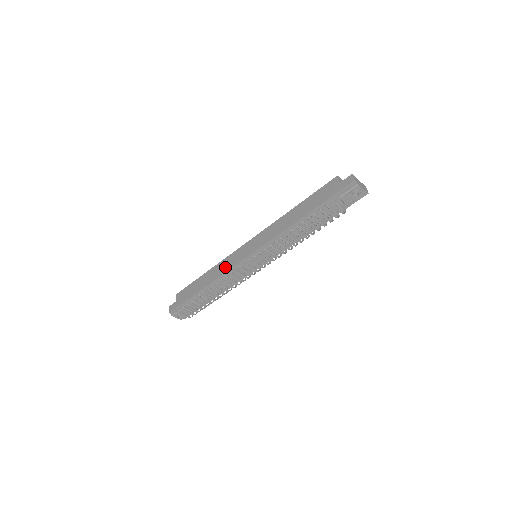
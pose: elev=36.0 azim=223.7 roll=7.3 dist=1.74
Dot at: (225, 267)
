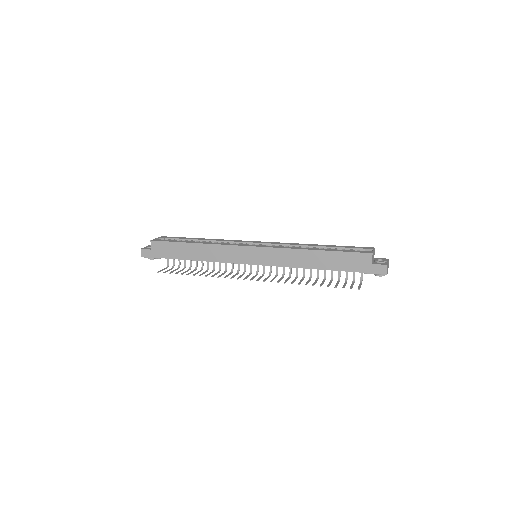
Dot at: (221, 256)
